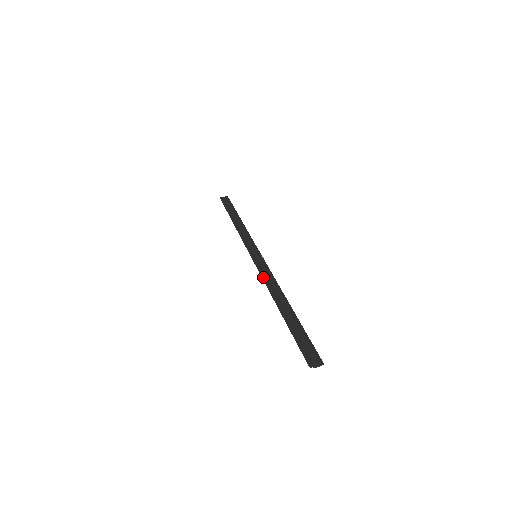
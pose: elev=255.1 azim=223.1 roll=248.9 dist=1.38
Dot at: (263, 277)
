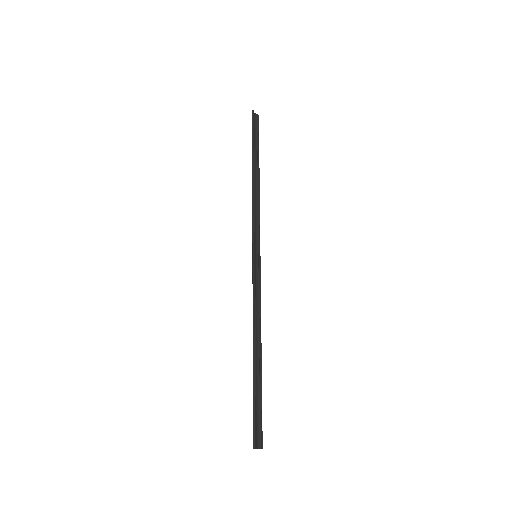
Dot at: (254, 299)
